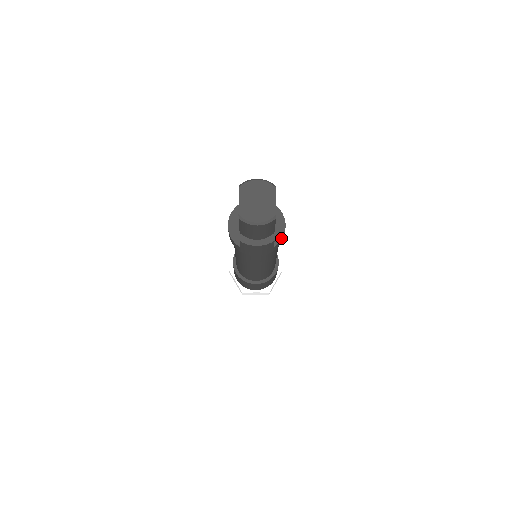
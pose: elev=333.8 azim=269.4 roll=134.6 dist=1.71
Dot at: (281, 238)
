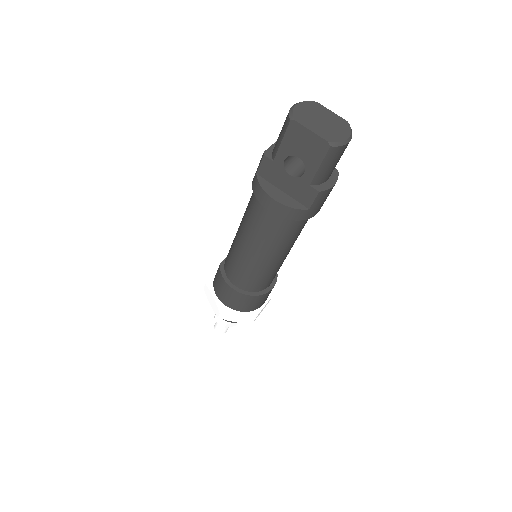
Dot at: occluded
